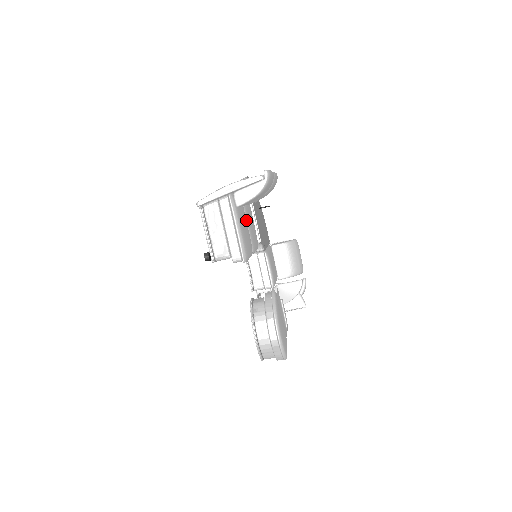
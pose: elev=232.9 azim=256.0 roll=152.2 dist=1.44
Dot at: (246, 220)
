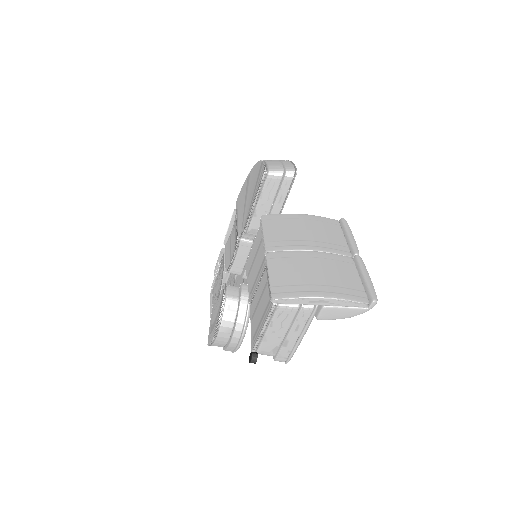
Dot at: occluded
